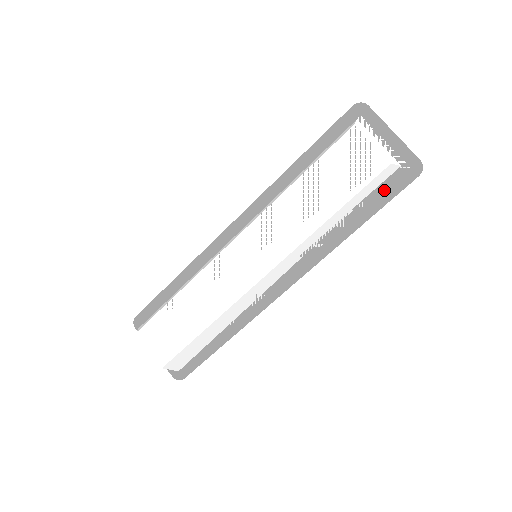
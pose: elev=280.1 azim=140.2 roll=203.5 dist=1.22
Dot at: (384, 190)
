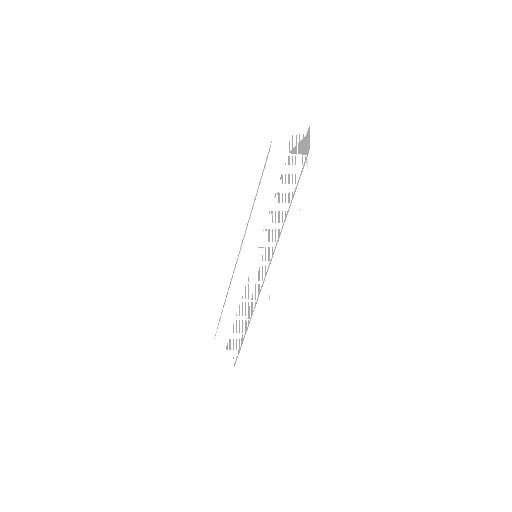
Dot at: (297, 180)
